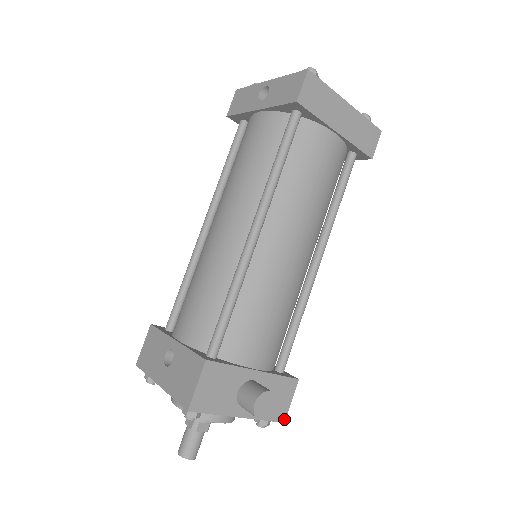
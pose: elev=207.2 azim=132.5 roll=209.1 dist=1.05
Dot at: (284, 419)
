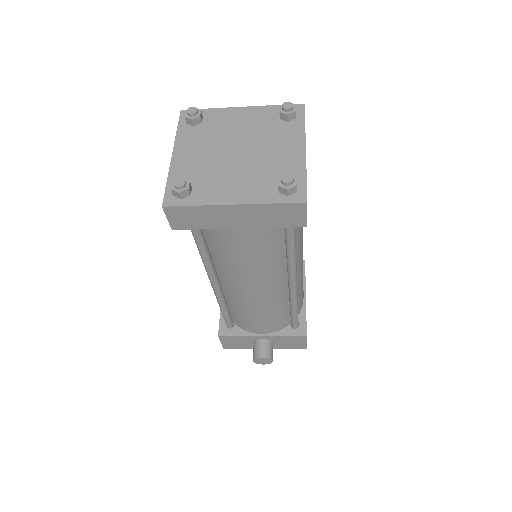
Dot at: (305, 348)
